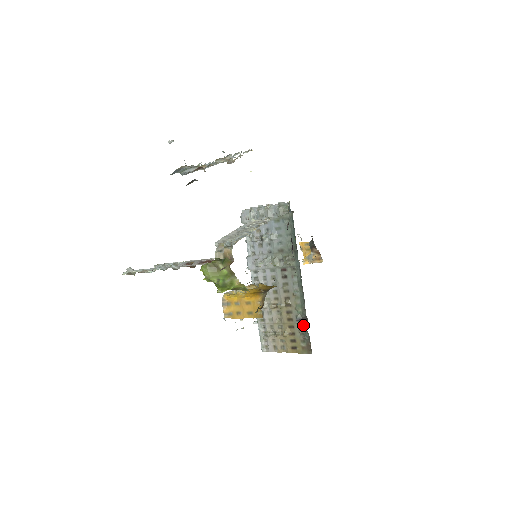
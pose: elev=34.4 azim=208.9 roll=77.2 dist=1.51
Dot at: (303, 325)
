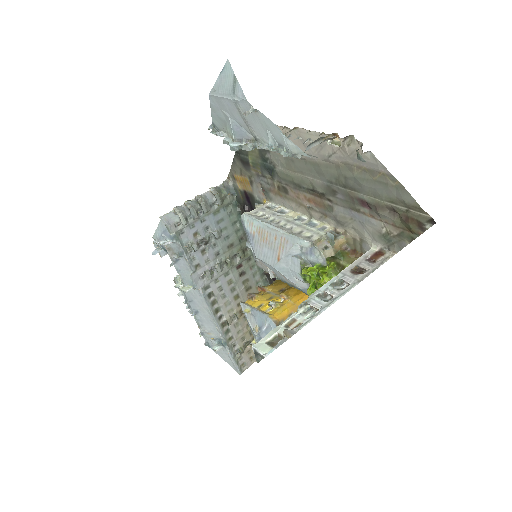
Dot at: occluded
